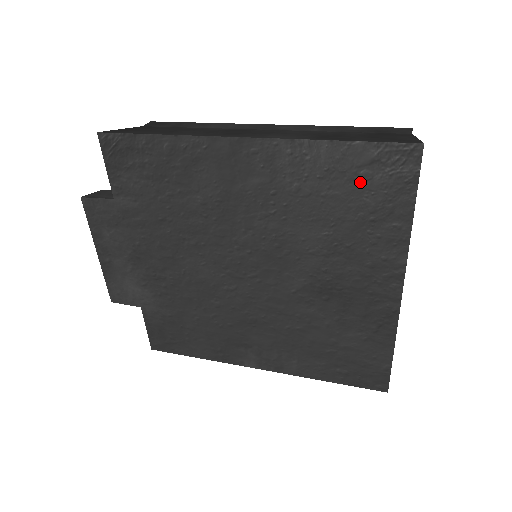
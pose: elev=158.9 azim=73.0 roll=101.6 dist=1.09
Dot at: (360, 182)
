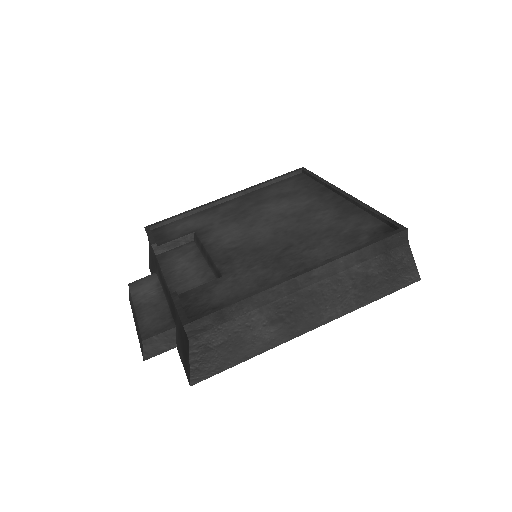
Dot at: occluded
